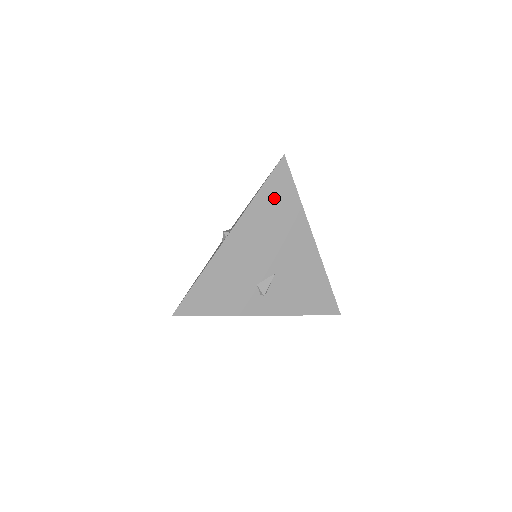
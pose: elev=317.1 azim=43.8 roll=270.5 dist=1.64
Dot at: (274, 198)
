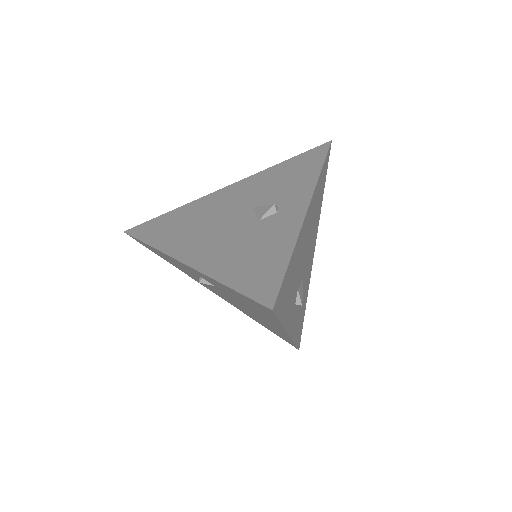
Dot at: (321, 184)
